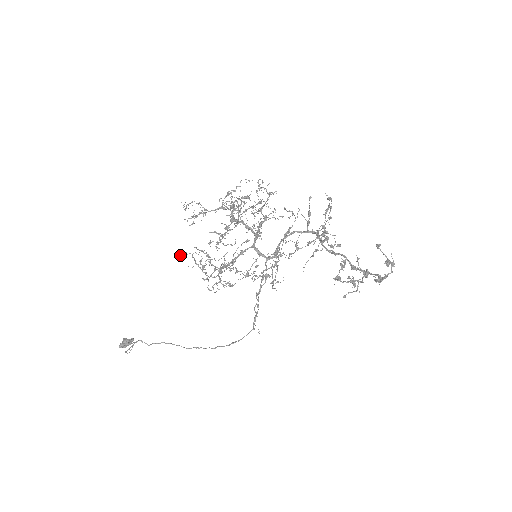
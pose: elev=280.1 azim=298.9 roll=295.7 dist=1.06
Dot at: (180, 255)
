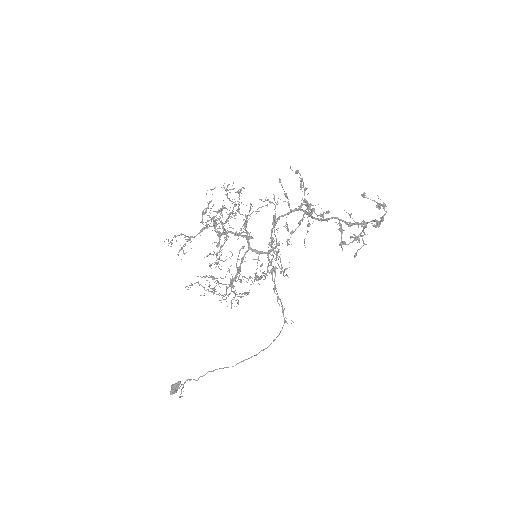
Dot at: (187, 289)
